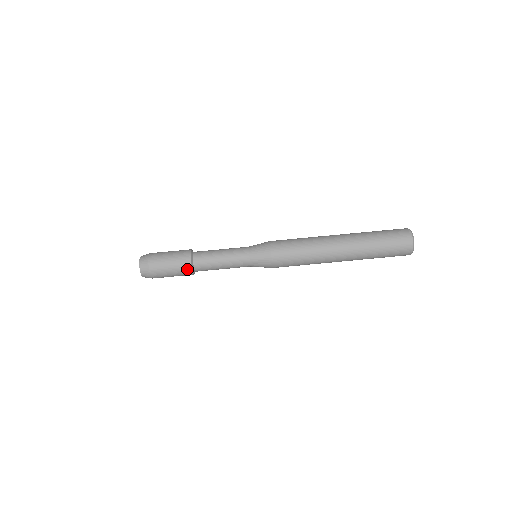
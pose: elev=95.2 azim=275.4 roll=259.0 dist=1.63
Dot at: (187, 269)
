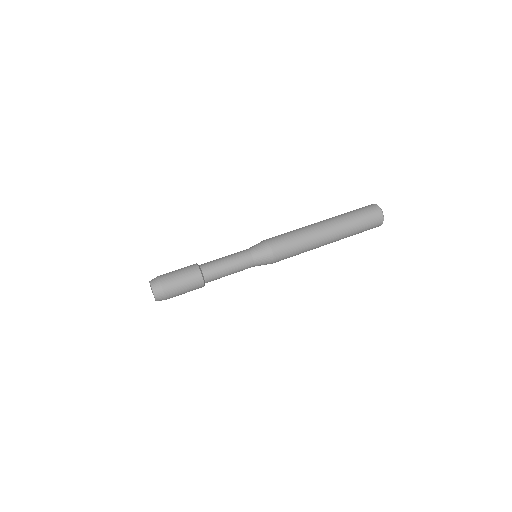
Dot at: (200, 286)
